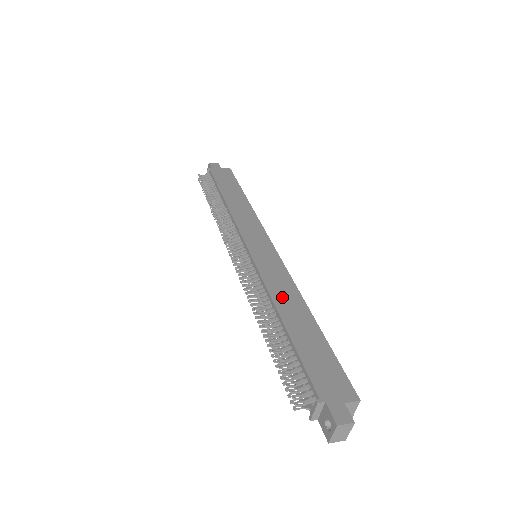
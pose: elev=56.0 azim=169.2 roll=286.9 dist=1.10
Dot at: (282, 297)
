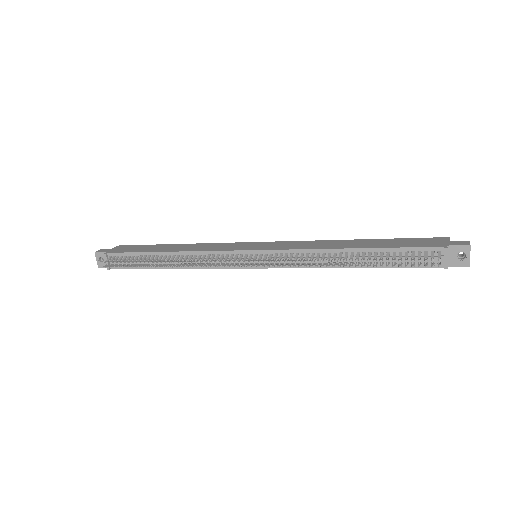
Dot at: (326, 245)
